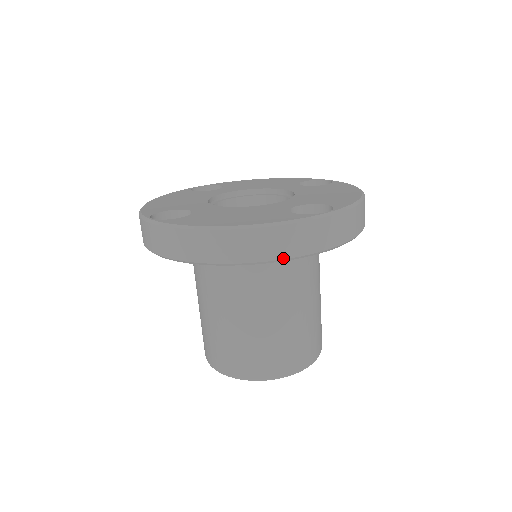
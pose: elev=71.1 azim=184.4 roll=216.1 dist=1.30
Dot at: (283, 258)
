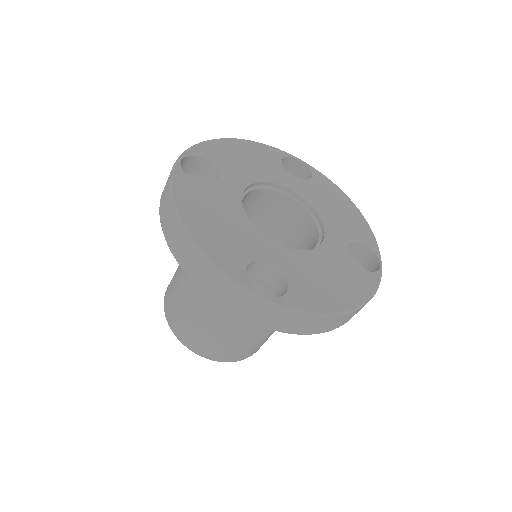
Dot at: (200, 287)
